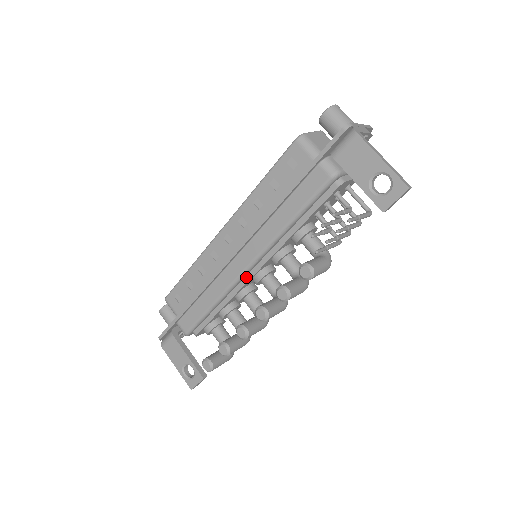
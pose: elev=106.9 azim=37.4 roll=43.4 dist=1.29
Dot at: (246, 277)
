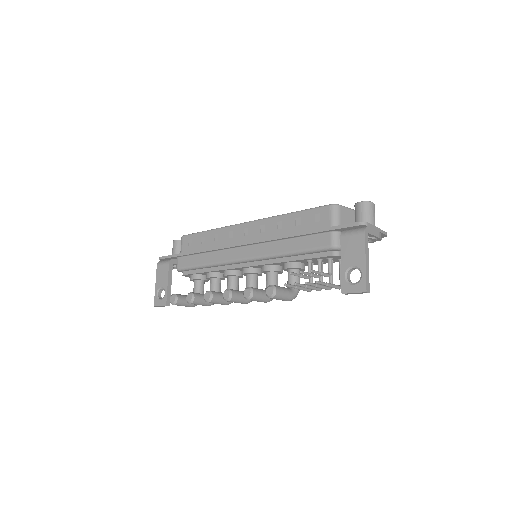
Dot at: (239, 264)
